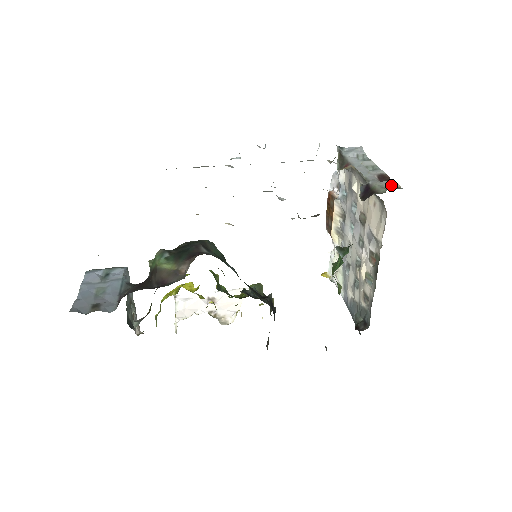
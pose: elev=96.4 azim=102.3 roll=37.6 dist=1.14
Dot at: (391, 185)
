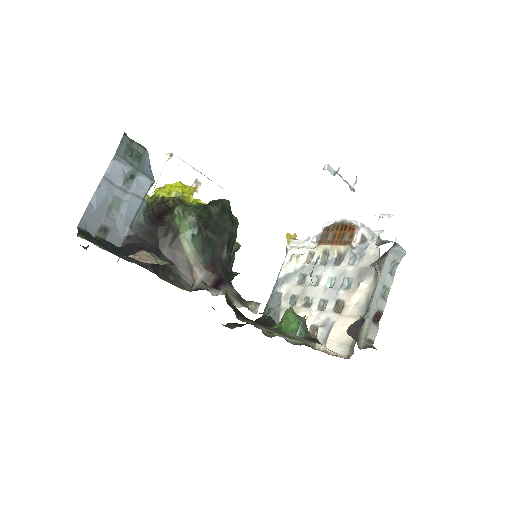
Dot at: (372, 336)
